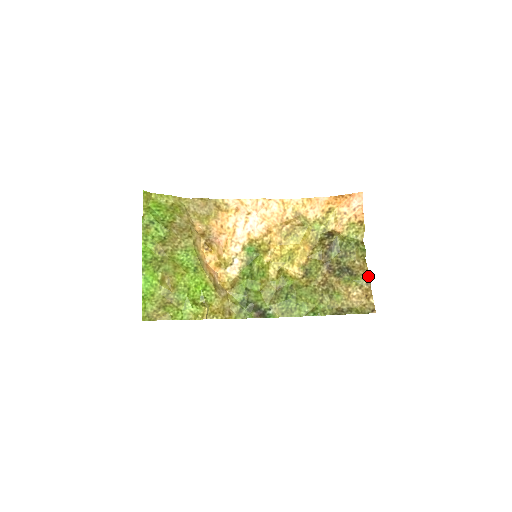
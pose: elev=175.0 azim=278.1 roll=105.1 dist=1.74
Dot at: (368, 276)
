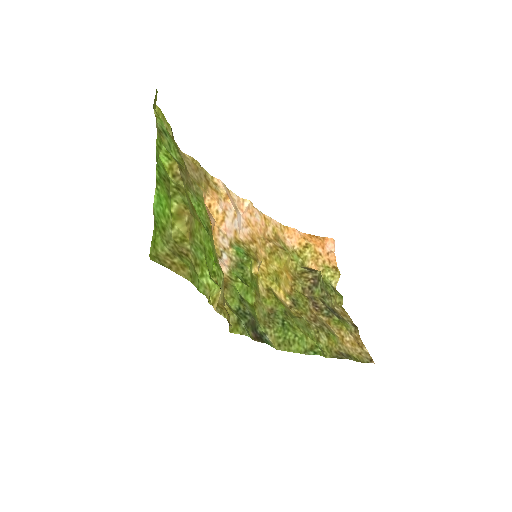
Dot at: (353, 323)
